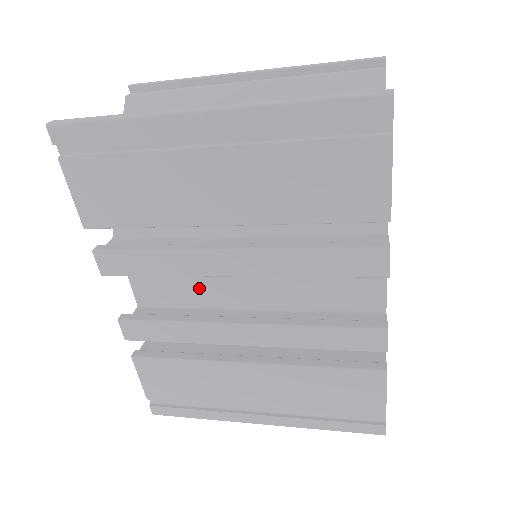
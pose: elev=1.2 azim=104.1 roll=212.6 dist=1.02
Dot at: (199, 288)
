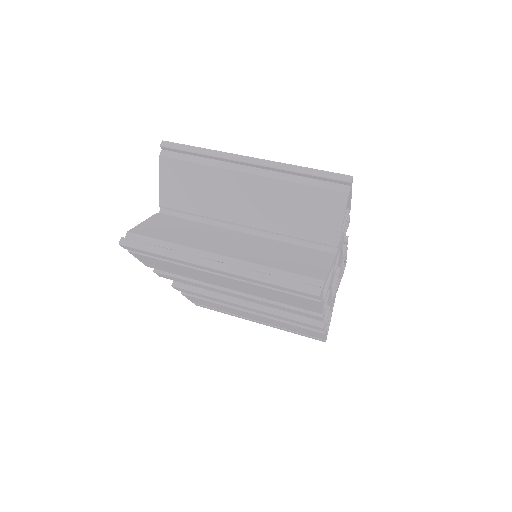
Dot at: occluded
